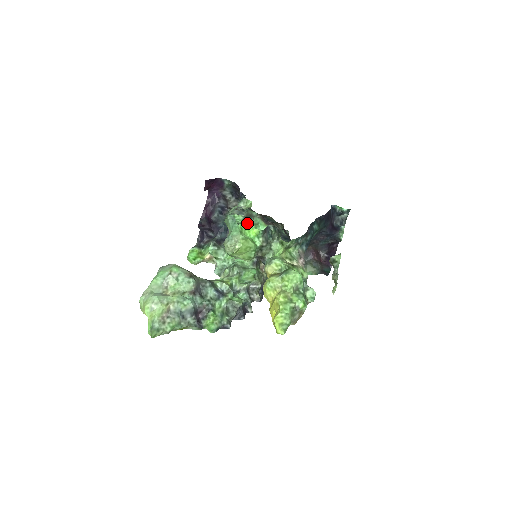
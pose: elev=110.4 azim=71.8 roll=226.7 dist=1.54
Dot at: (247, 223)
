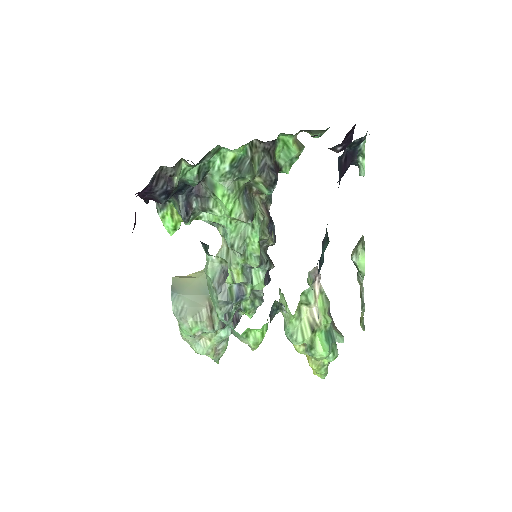
Dot at: (204, 161)
